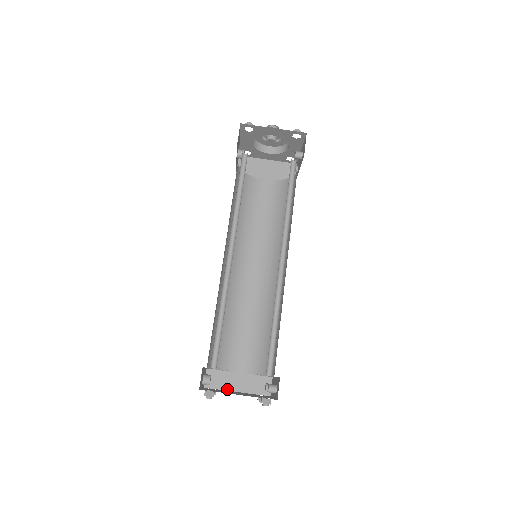
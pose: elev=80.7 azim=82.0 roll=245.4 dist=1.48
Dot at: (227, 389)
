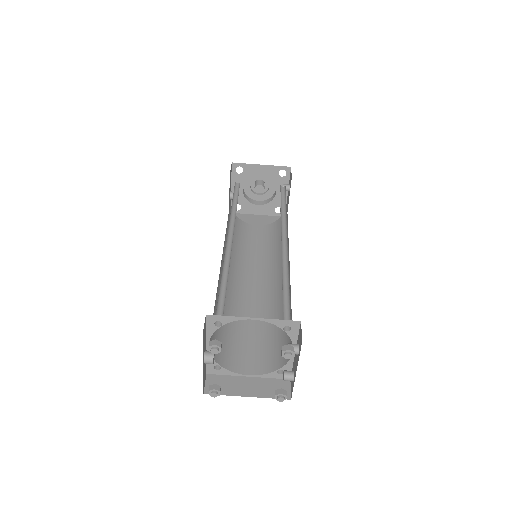
Dot at: (234, 394)
